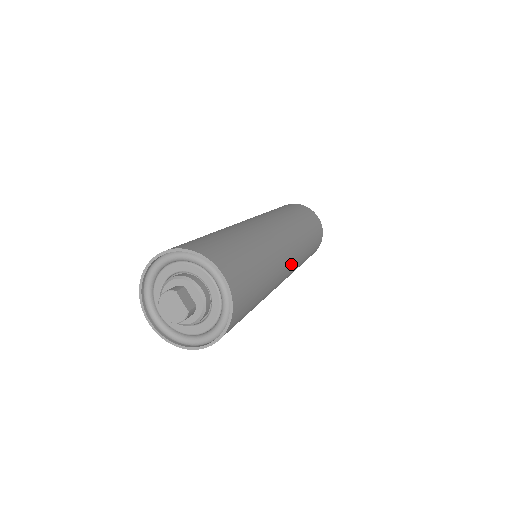
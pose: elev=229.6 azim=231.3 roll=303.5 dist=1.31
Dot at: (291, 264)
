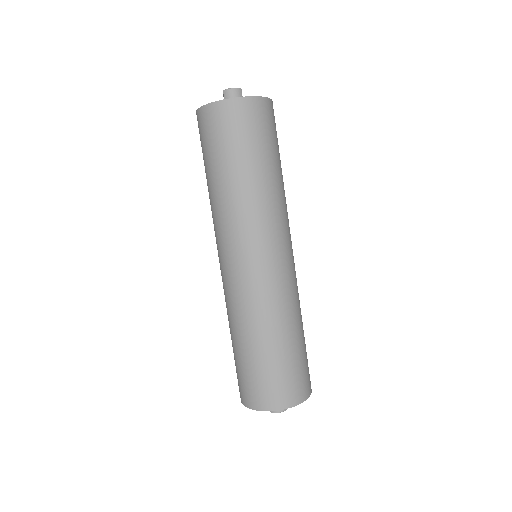
Dot at: (286, 256)
